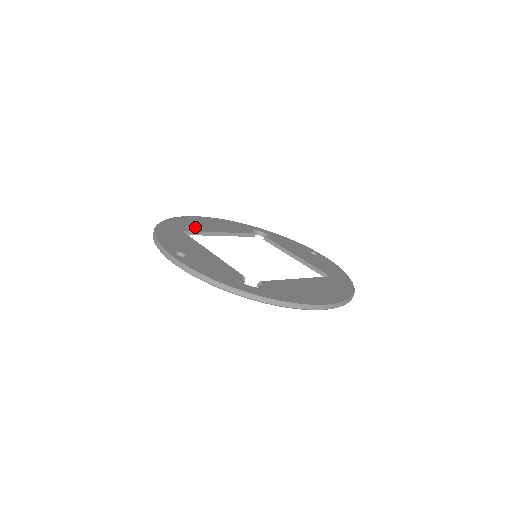
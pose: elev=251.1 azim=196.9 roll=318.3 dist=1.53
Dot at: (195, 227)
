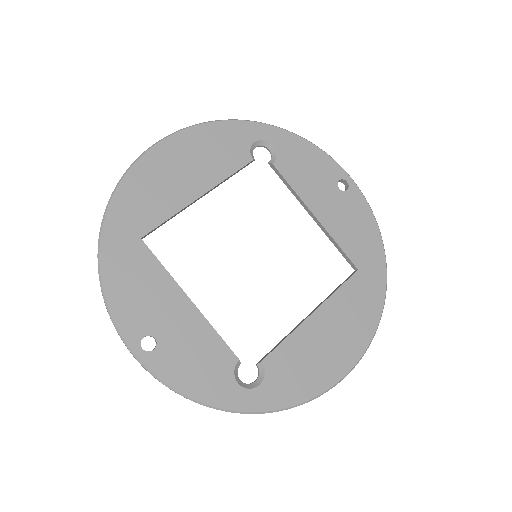
Dot at: (159, 204)
